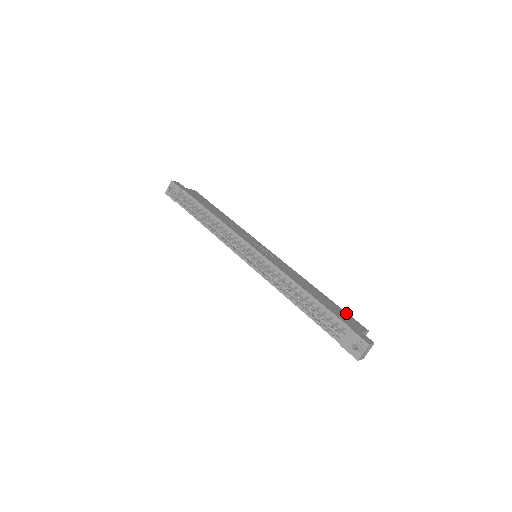
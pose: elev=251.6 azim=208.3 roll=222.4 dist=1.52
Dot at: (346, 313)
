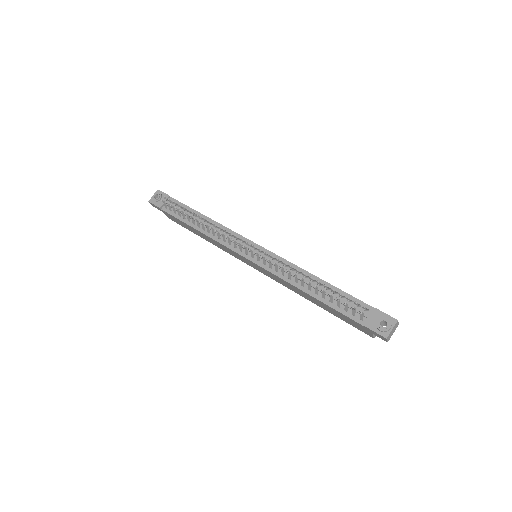
Dot at: occluded
